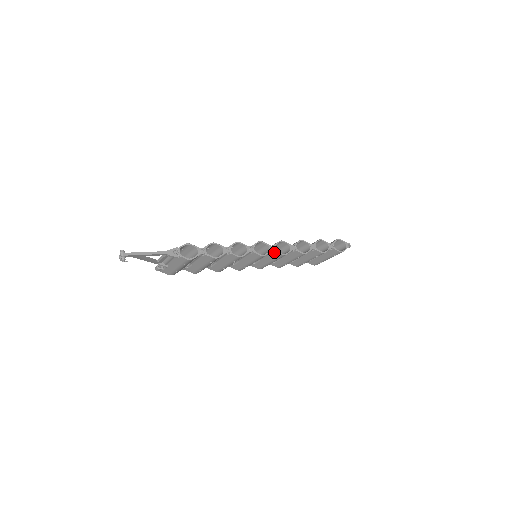
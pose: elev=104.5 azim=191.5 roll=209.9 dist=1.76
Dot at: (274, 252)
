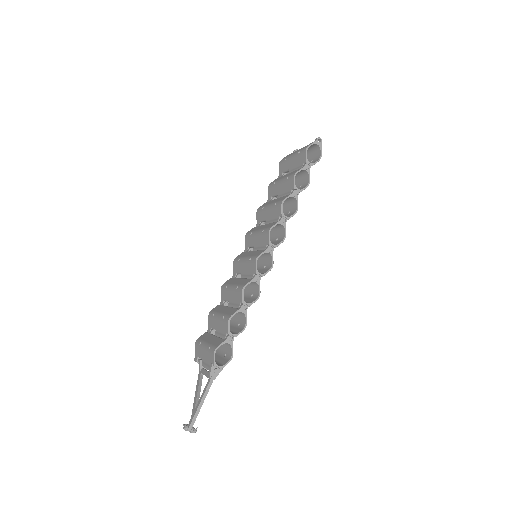
Dot at: occluded
